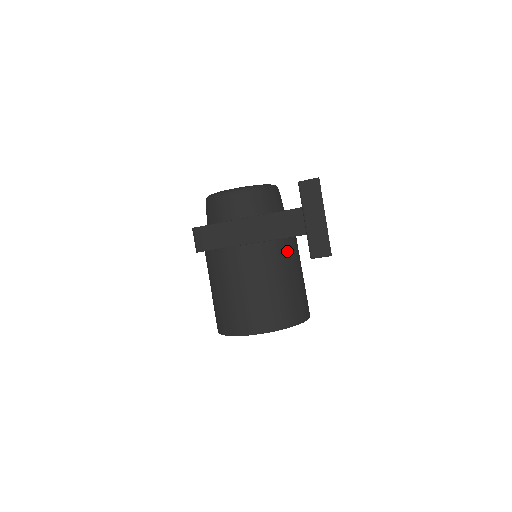
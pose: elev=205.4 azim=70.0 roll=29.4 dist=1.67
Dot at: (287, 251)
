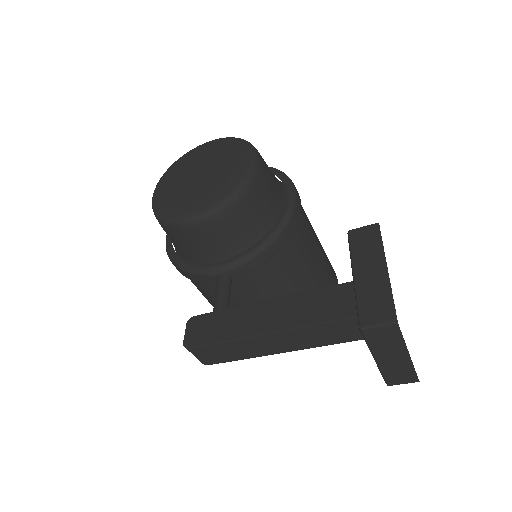
Dot at: (302, 252)
